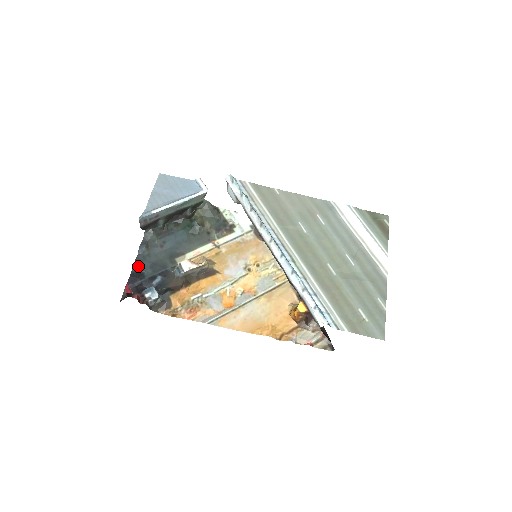
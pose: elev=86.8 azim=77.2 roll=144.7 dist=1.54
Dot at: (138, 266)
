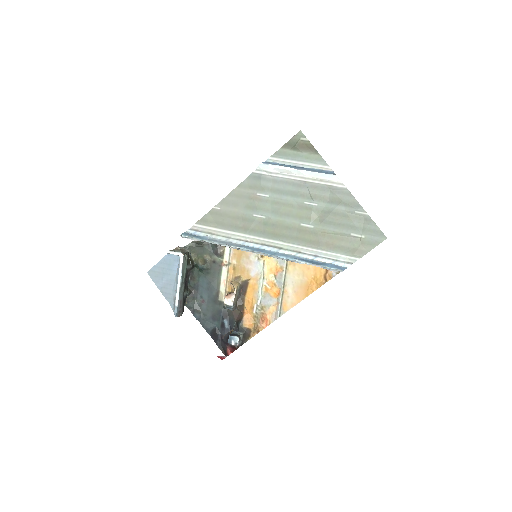
Dot at: (208, 328)
